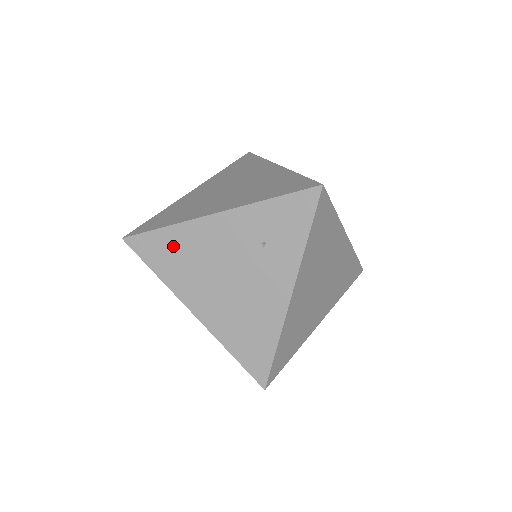
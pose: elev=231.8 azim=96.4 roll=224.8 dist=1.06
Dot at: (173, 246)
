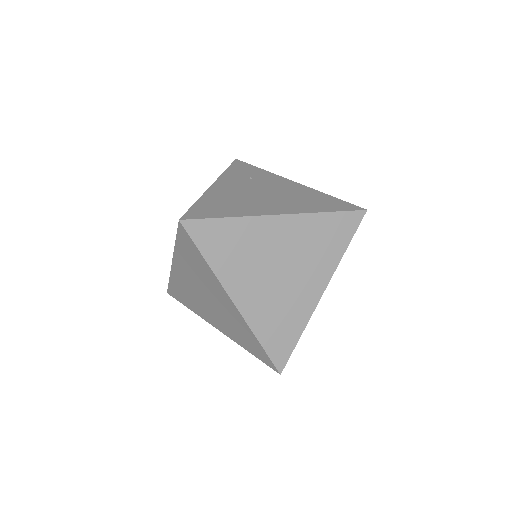
Dot at: occluded
